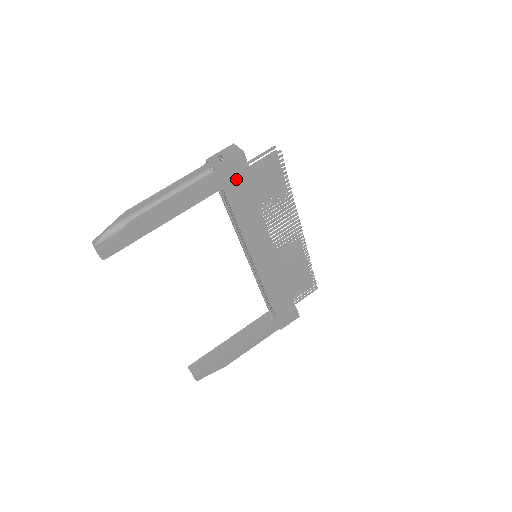
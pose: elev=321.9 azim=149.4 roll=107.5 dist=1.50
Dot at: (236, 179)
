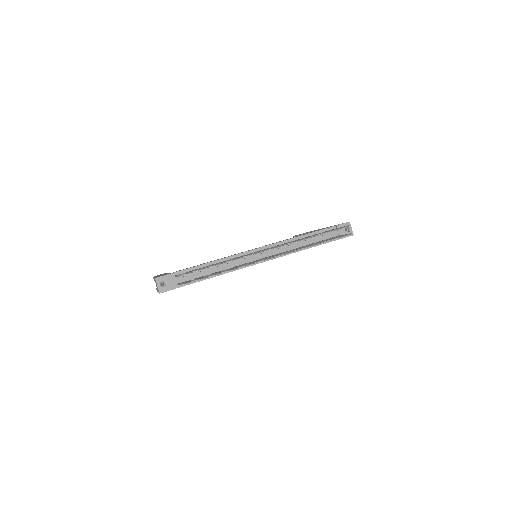
Dot at: occluded
